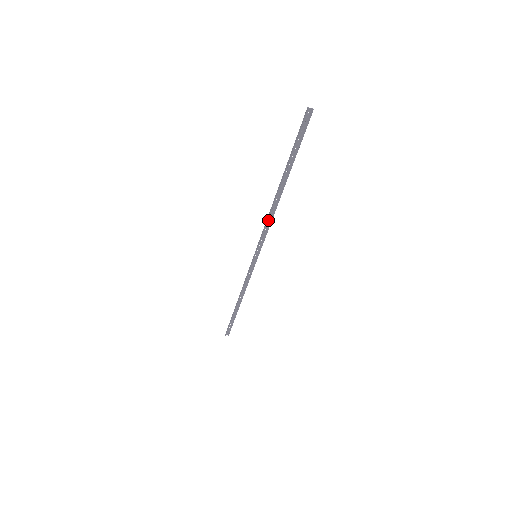
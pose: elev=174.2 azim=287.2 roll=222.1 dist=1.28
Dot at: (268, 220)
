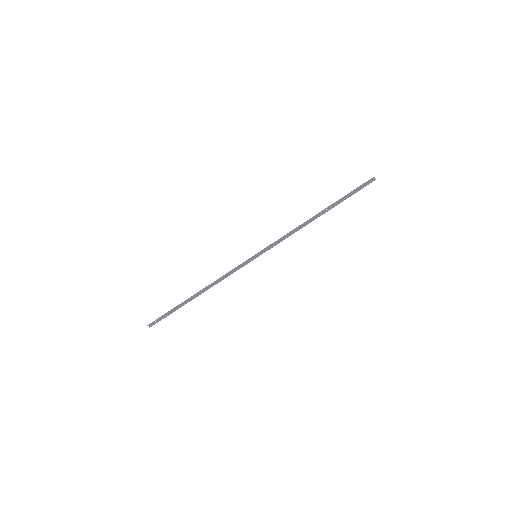
Dot at: (291, 232)
